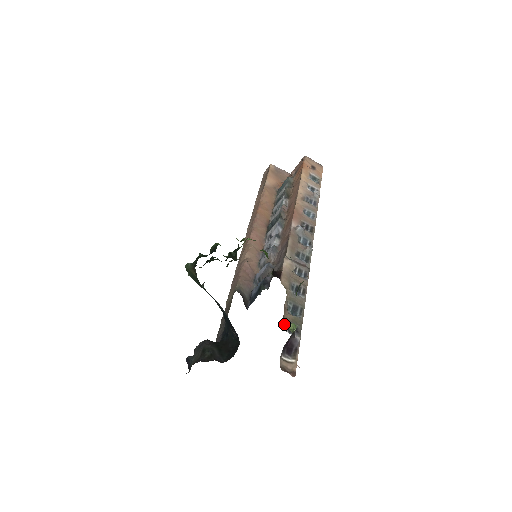
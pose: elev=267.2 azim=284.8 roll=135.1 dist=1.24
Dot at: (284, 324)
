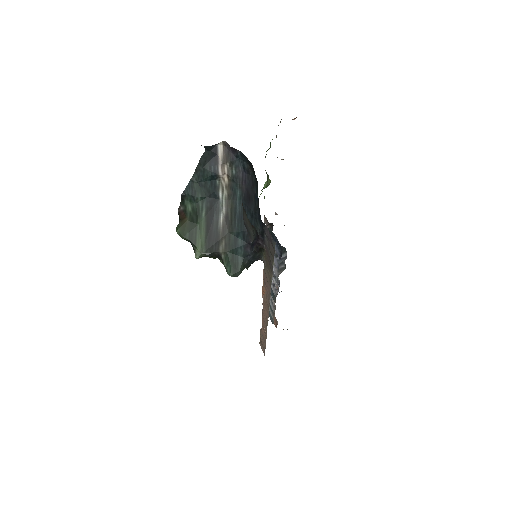
Dot at: occluded
